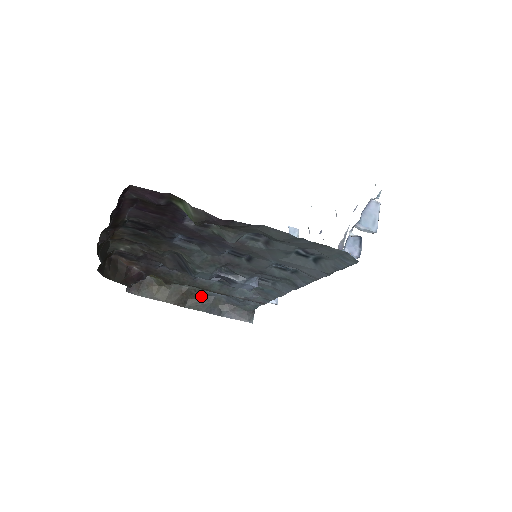
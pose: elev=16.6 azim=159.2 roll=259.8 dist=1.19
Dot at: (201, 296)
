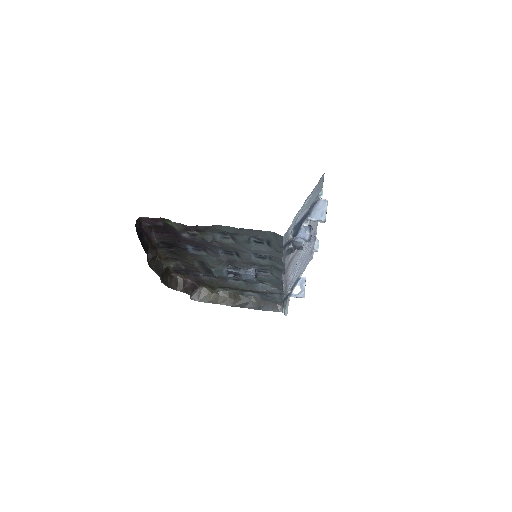
Dot at: (242, 297)
